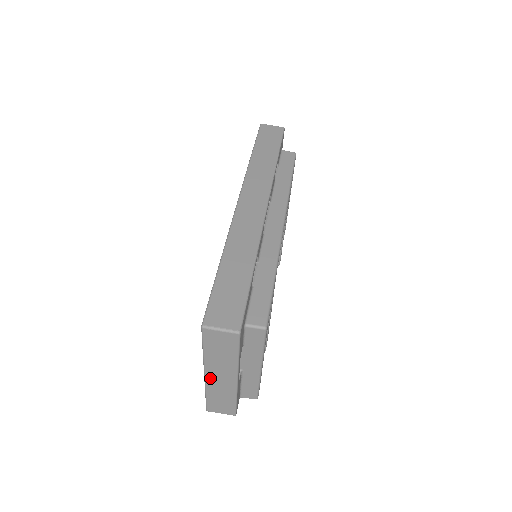
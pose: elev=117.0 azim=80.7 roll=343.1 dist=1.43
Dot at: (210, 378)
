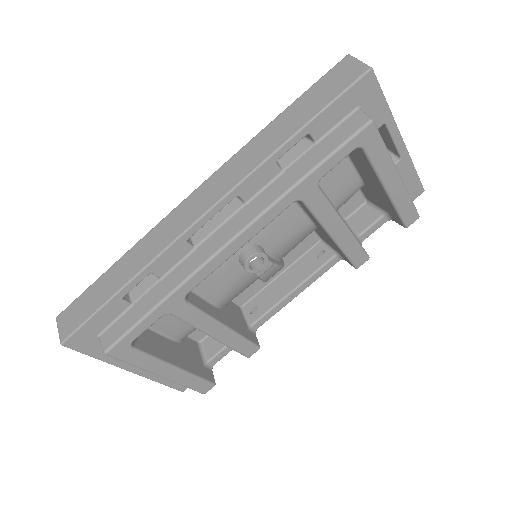
Dot at: occluded
